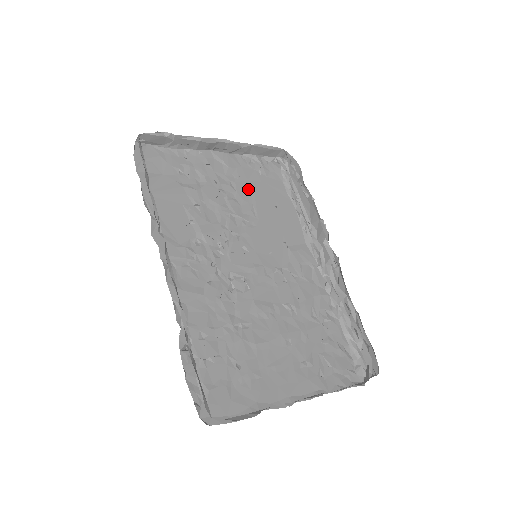
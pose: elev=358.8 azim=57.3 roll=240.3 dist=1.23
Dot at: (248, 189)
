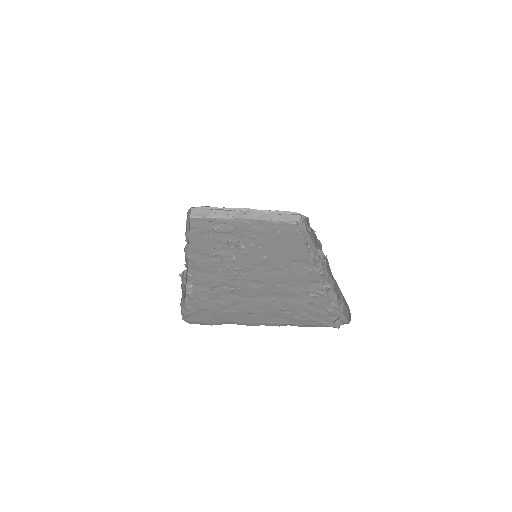
Dot at: (267, 234)
